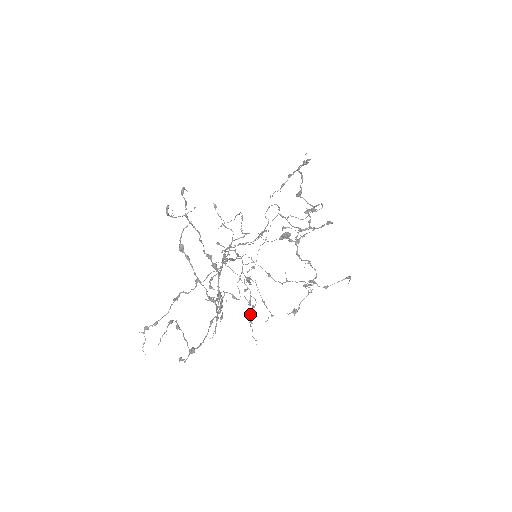
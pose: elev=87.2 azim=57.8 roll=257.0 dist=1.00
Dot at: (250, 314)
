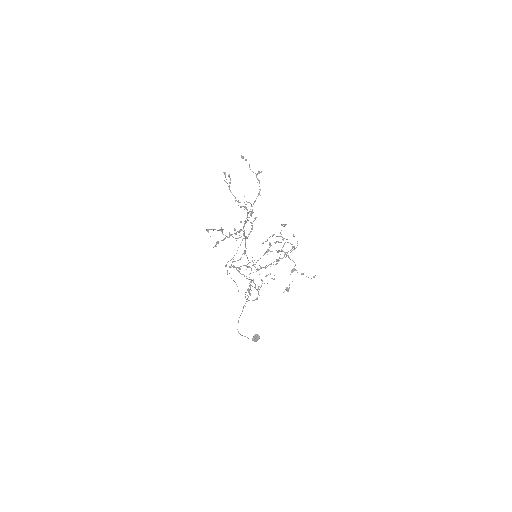
Dot at: occluded
